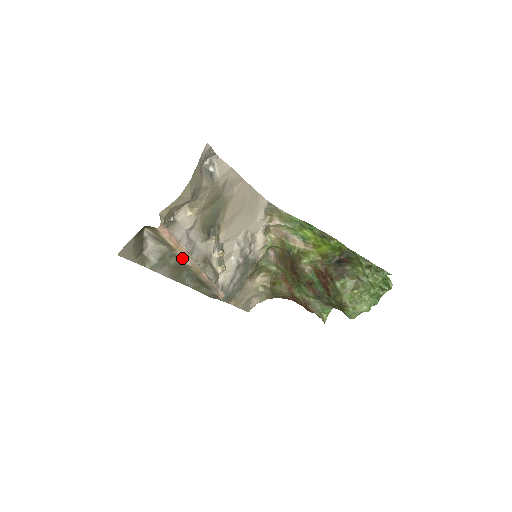
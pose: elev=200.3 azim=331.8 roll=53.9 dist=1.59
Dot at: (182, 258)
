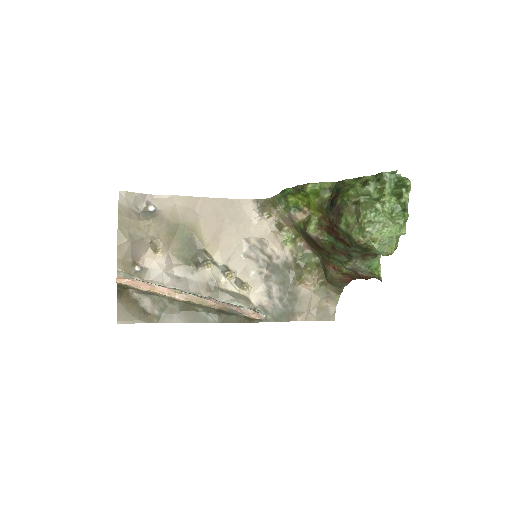
Dot at: (172, 297)
